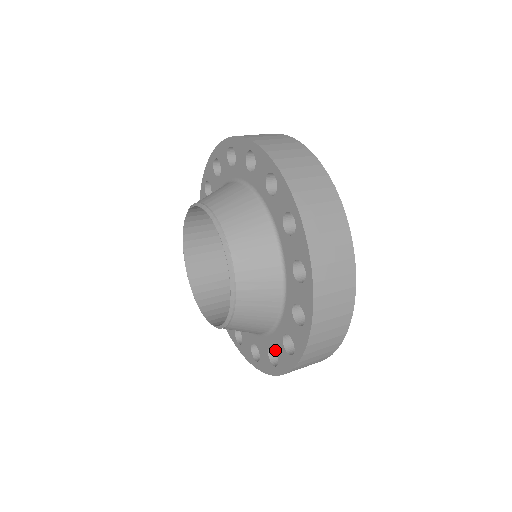
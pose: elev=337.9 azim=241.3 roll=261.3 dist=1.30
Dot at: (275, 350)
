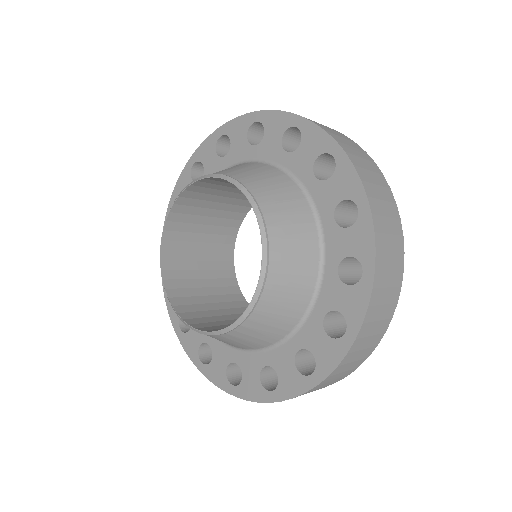
Dot at: (309, 349)
